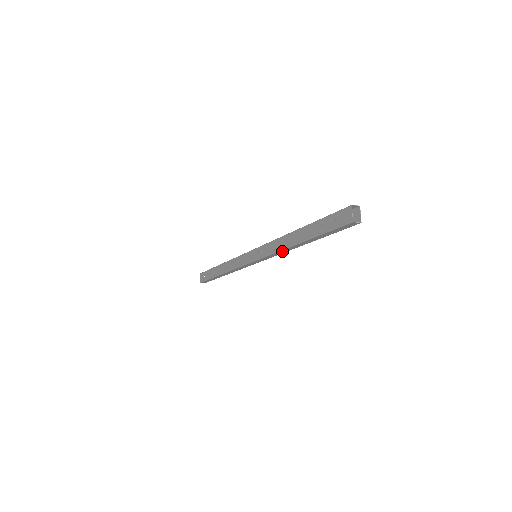
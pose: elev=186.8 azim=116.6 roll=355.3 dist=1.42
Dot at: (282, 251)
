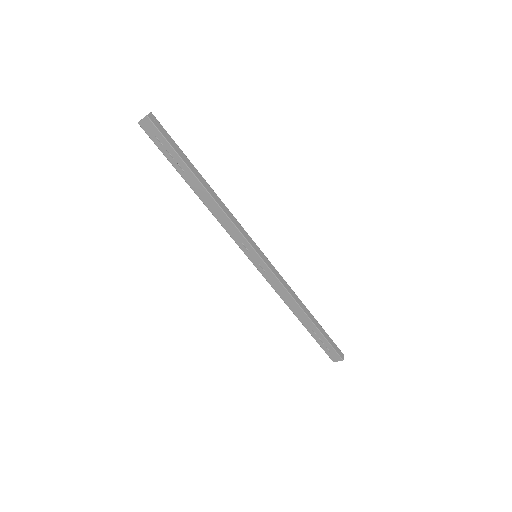
Dot at: (282, 297)
